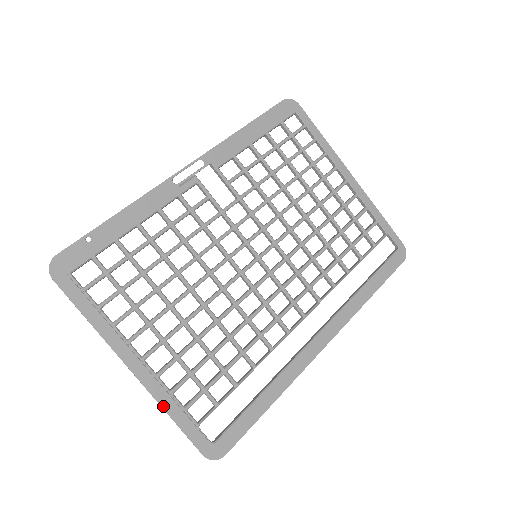
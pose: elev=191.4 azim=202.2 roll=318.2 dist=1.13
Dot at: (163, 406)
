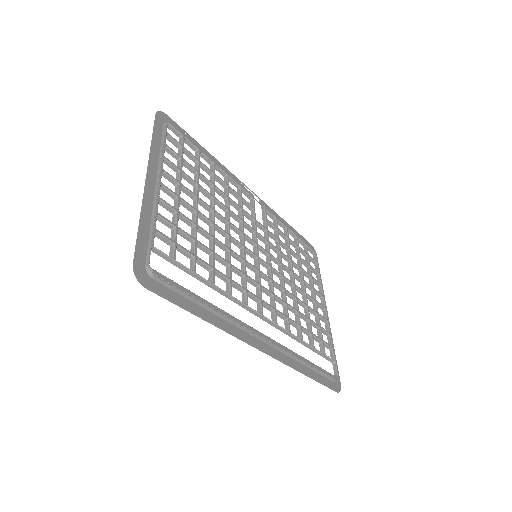
Dot at: (142, 212)
